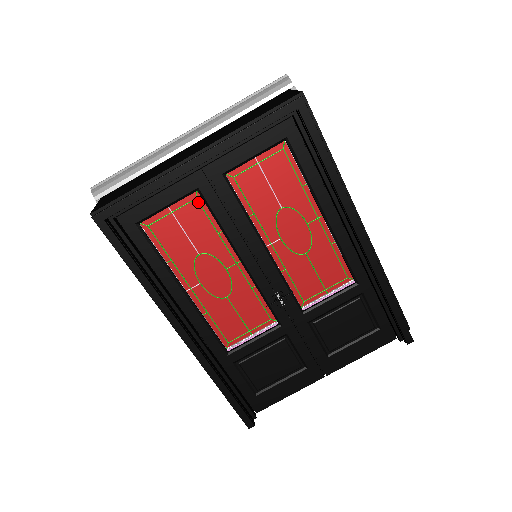
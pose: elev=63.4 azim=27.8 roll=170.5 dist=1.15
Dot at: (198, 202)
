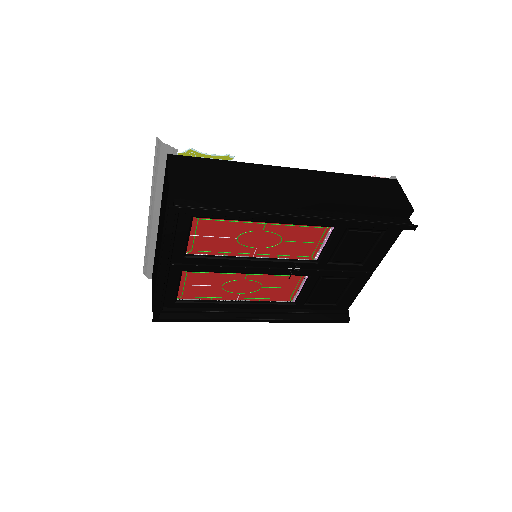
Dot at: (190, 272)
